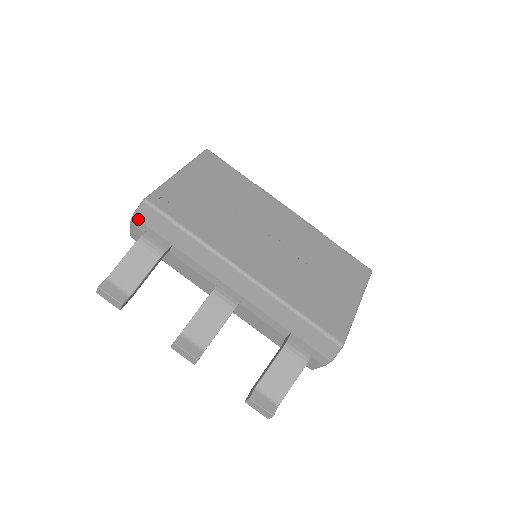
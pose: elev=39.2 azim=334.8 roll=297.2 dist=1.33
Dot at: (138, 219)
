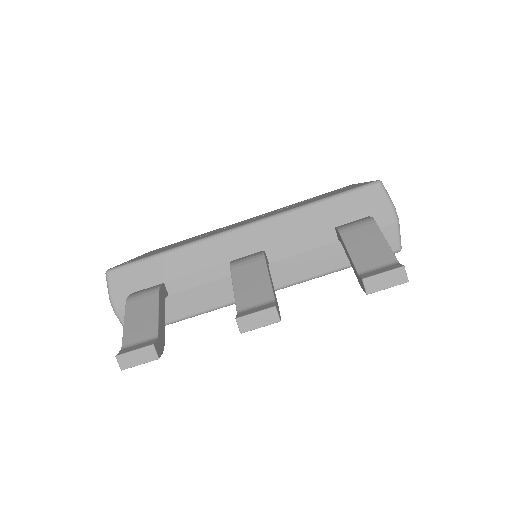
Dot at: (116, 297)
